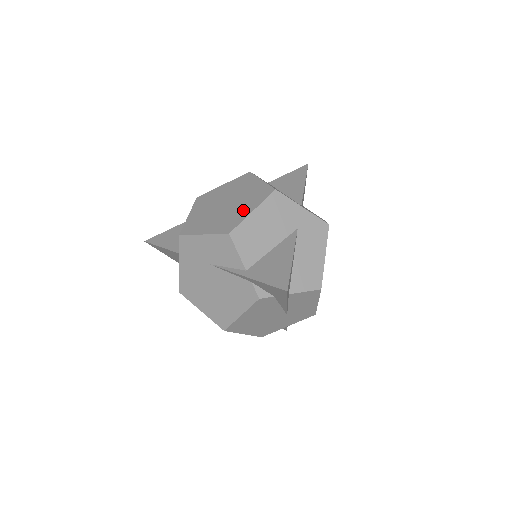
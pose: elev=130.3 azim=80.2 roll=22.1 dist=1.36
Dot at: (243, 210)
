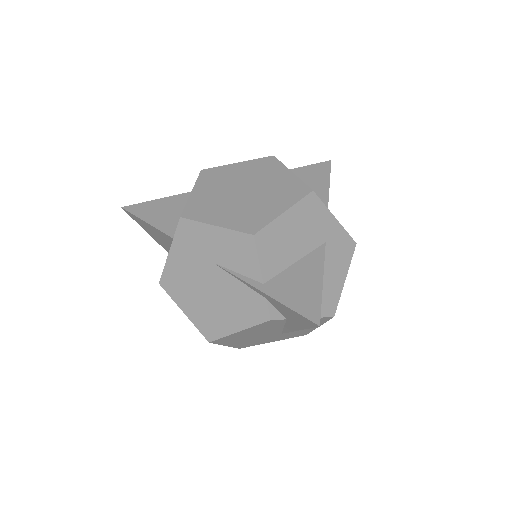
Dot at: (271, 207)
